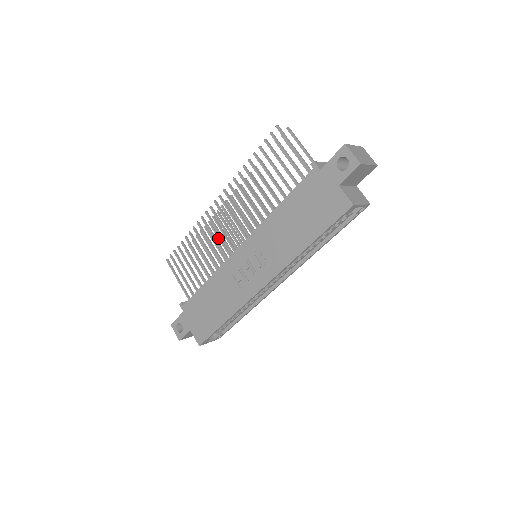
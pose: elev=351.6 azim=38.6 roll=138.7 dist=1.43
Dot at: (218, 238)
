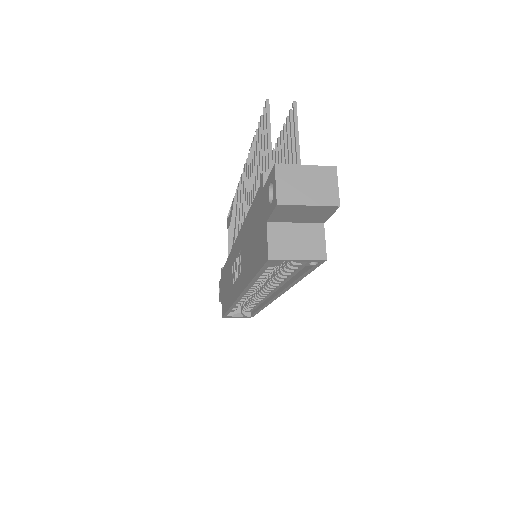
Dot at: occluded
